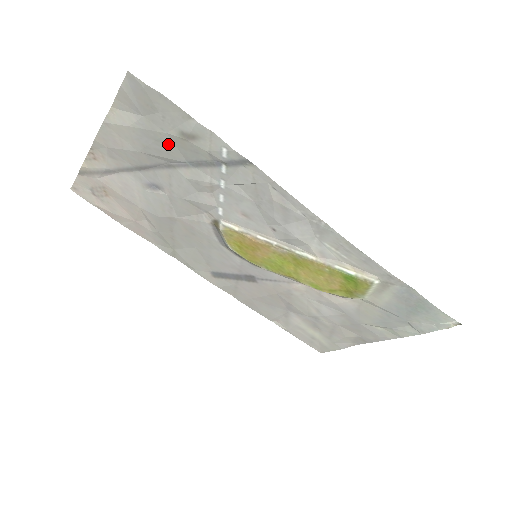
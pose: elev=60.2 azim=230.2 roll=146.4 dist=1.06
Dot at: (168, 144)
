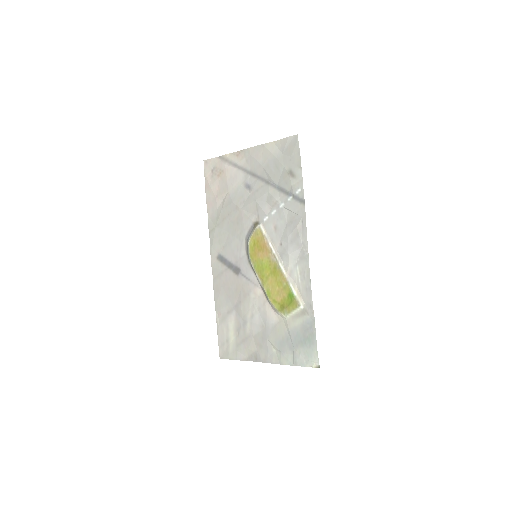
Dot at: (279, 172)
